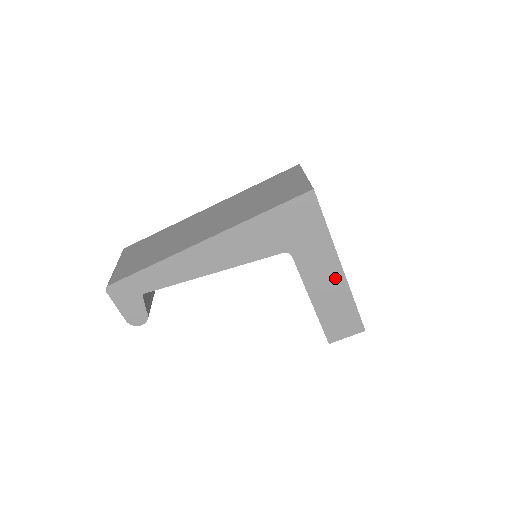
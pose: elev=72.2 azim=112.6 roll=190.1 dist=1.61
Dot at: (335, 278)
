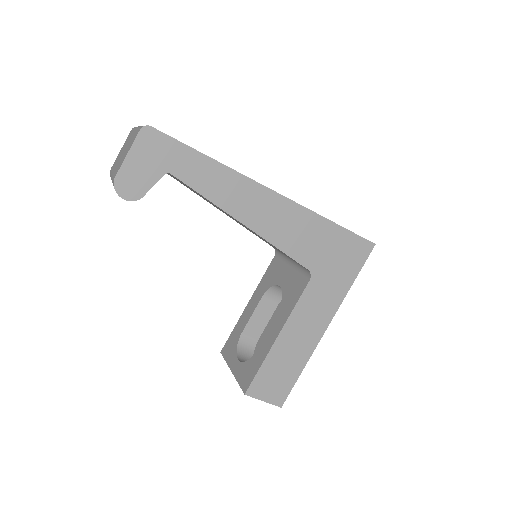
Dot at: (314, 333)
